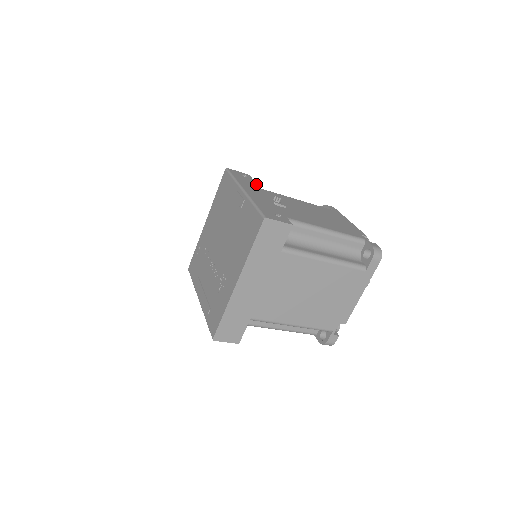
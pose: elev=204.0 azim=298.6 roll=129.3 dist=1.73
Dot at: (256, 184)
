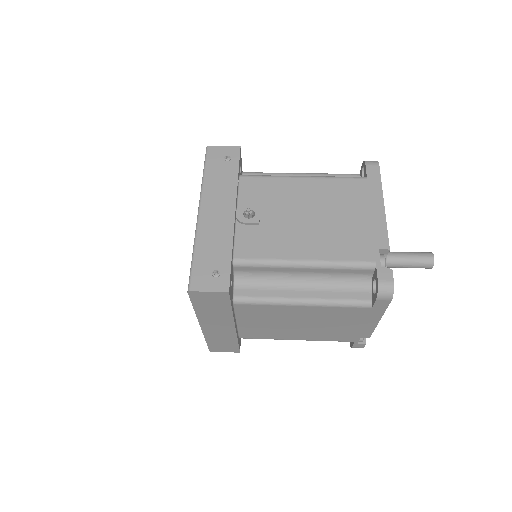
Dot at: (235, 177)
